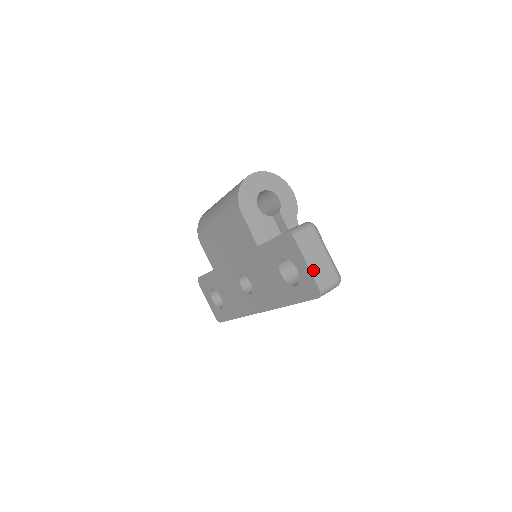
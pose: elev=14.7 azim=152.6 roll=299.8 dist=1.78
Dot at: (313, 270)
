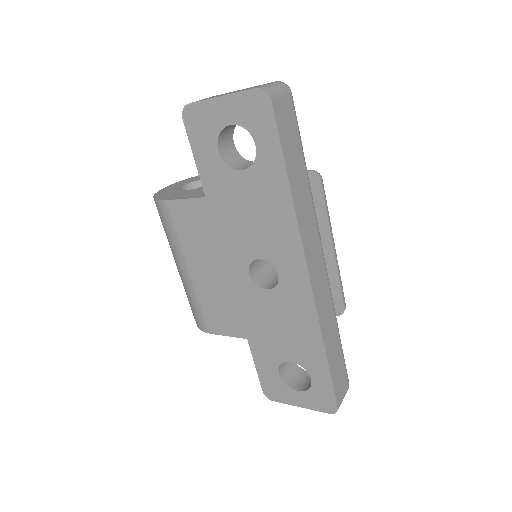
Dot at: (234, 93)
